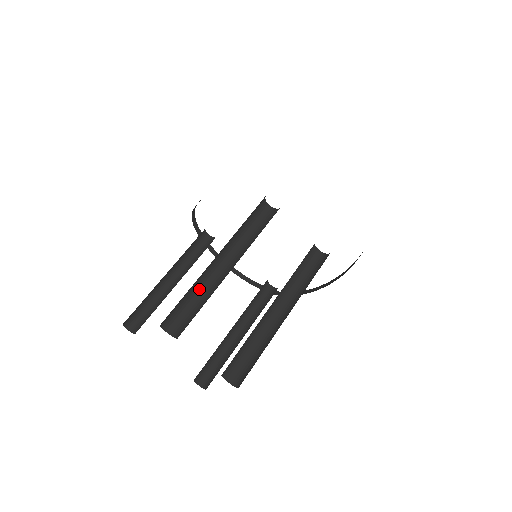
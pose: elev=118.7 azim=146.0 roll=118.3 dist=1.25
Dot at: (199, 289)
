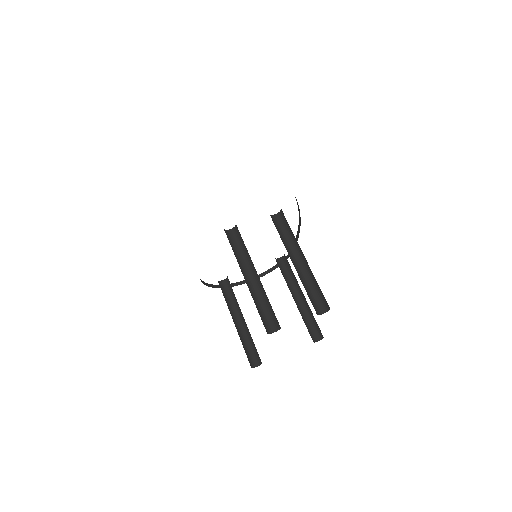
Dot at: (258, 300)
